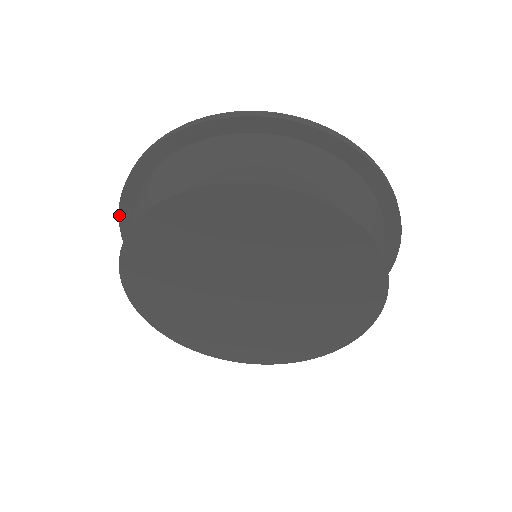
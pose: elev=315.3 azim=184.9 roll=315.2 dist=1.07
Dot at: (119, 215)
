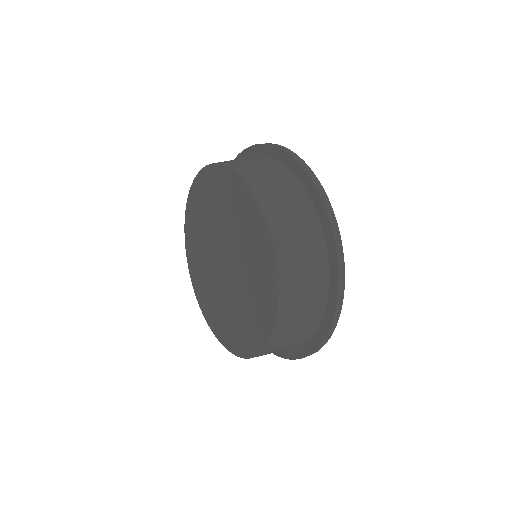
Dot at: occluded
